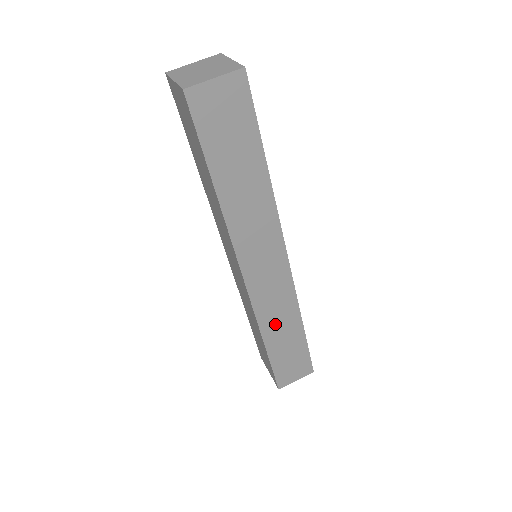
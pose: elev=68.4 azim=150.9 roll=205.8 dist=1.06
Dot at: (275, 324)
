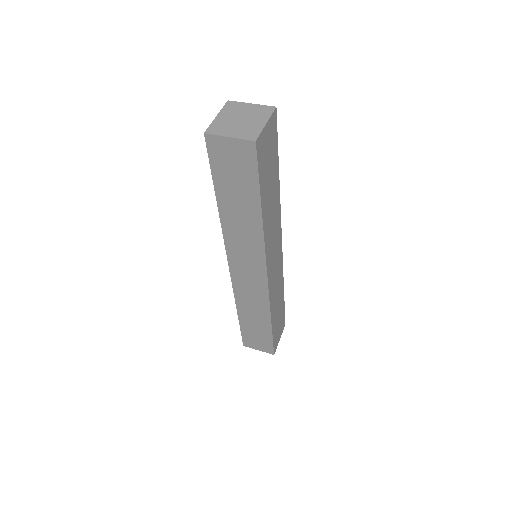
Dot at: (248, 307)
